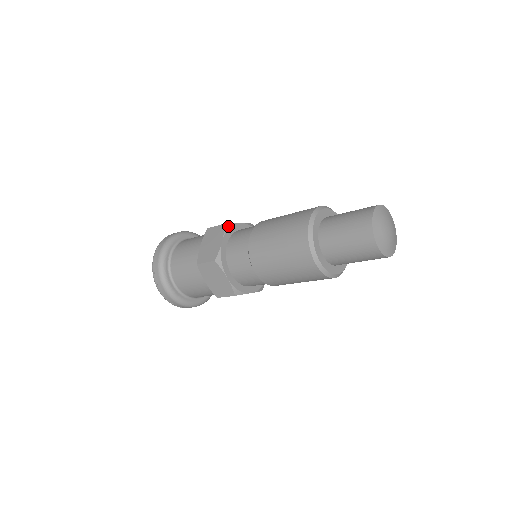
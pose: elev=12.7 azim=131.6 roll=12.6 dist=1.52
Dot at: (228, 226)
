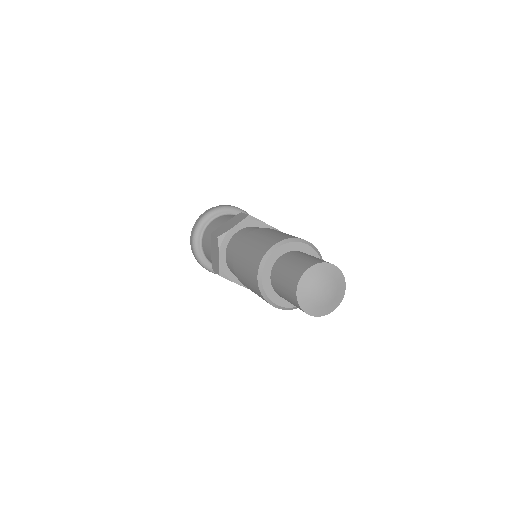
Dot at: (221, 239)
